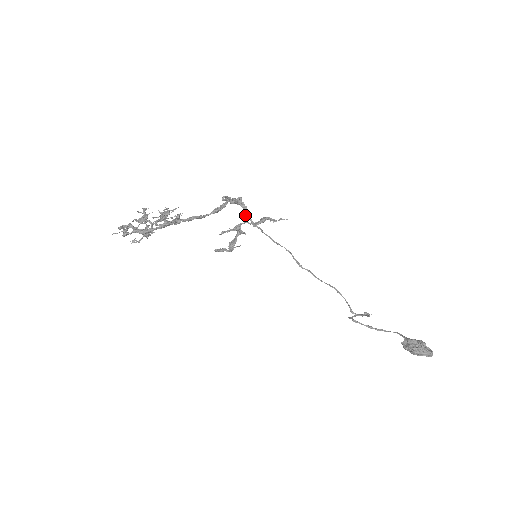
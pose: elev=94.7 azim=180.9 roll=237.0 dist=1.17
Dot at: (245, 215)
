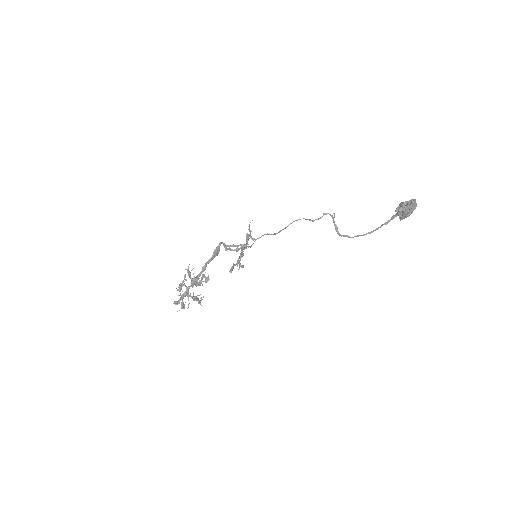
Dot at: (246, 248)
